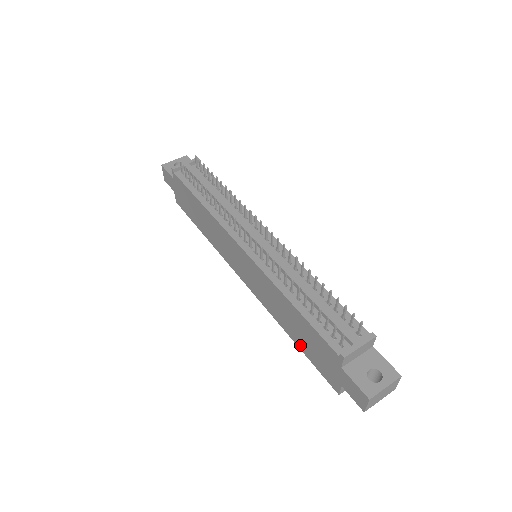
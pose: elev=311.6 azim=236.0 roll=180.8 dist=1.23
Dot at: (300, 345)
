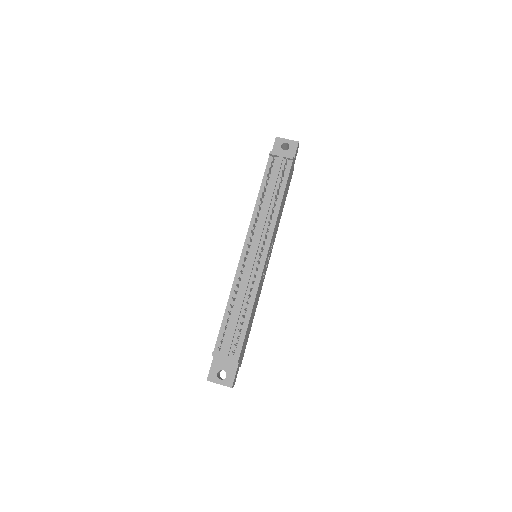
Dot at: occluded
